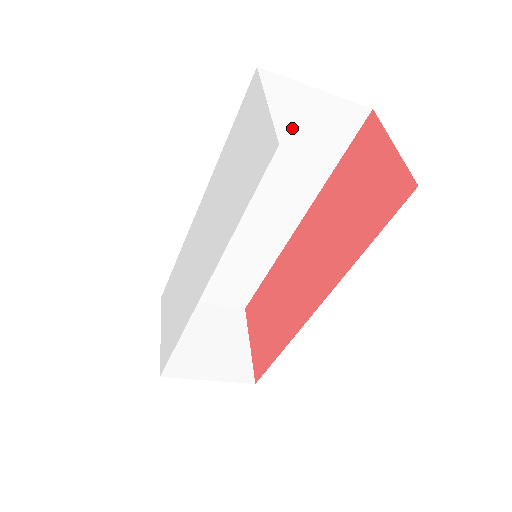
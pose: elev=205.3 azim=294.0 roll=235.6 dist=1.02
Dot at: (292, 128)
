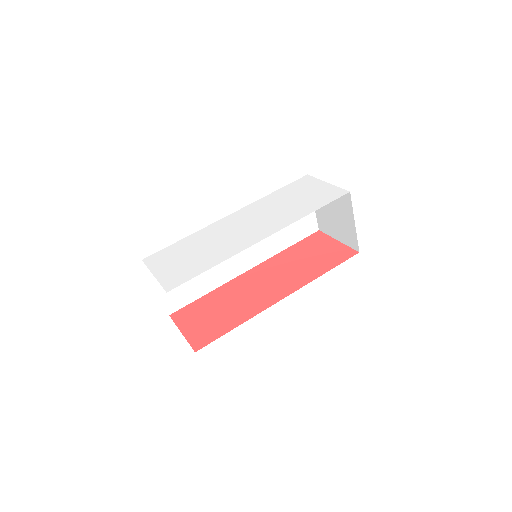
Dot at: occluded
